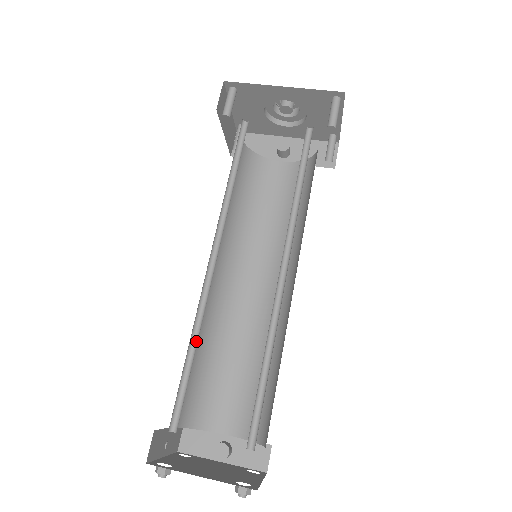
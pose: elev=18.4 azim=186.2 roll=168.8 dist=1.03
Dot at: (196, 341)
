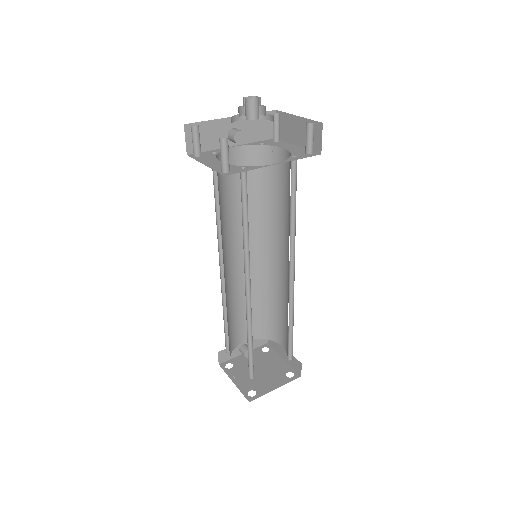
Dot at: (250, 336)
